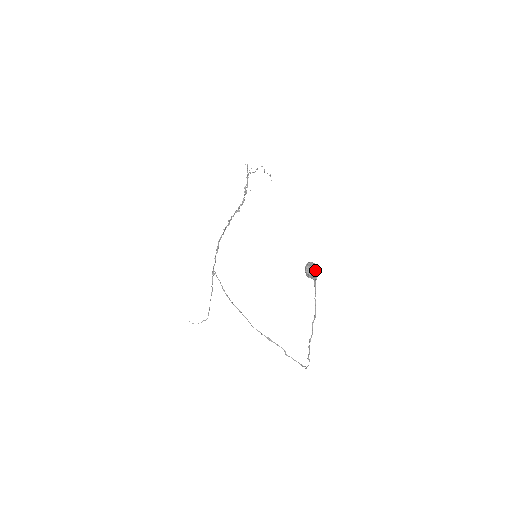
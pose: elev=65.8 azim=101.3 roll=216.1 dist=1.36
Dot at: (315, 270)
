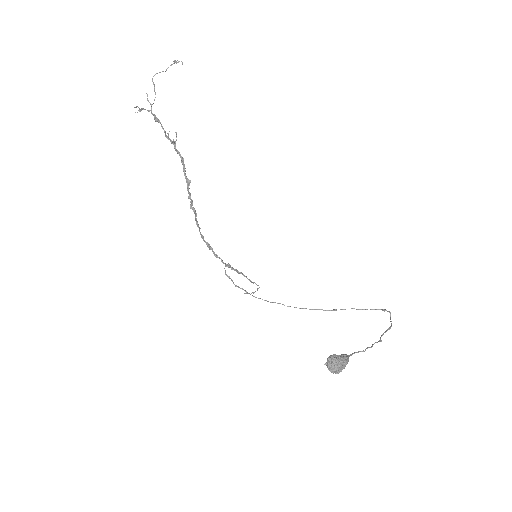
Dot at: (341, 366)
